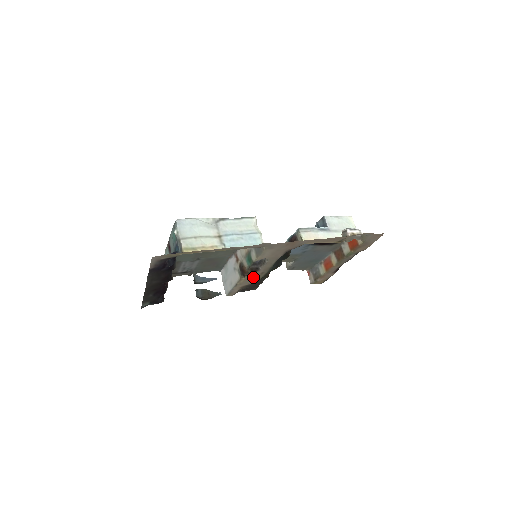
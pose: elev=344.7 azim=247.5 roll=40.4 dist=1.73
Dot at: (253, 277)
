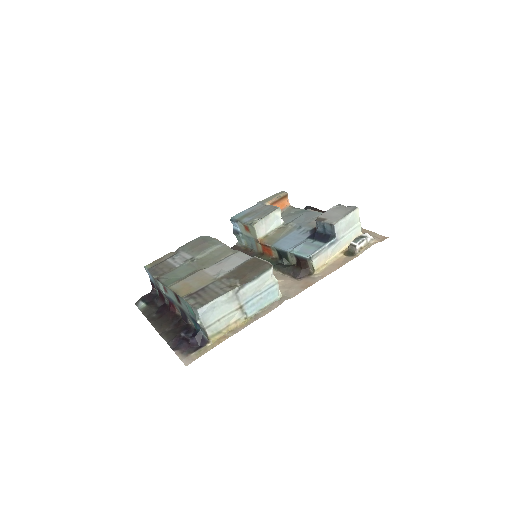
Dot at: occluded
